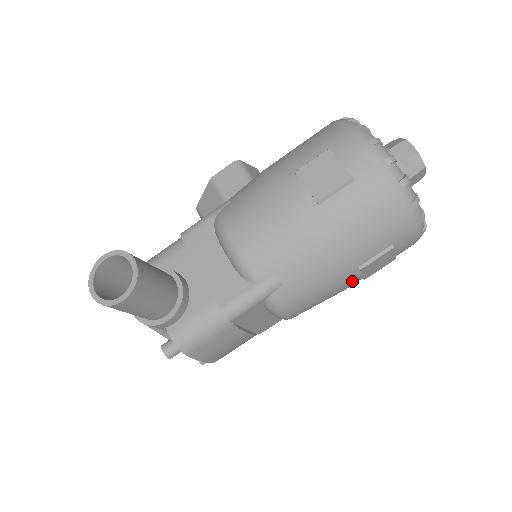
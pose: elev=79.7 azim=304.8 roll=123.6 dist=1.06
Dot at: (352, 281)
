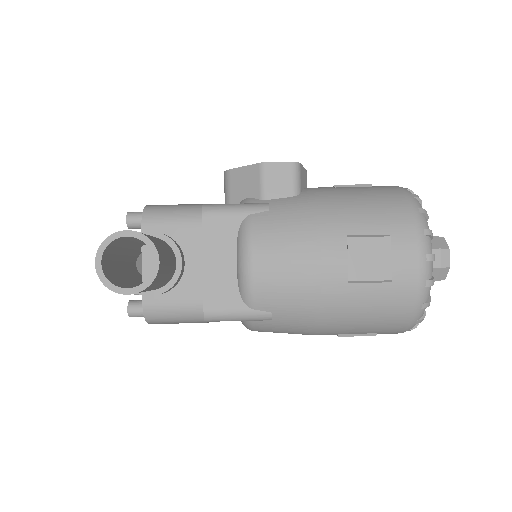
Dot at: occluded
